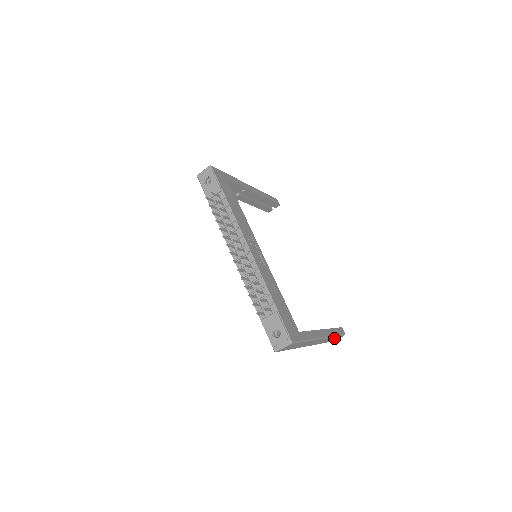
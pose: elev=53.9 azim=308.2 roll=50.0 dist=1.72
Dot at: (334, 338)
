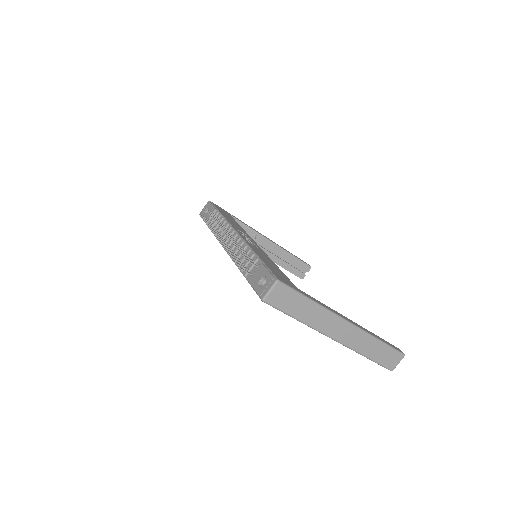
Dot at: (384, 352)
